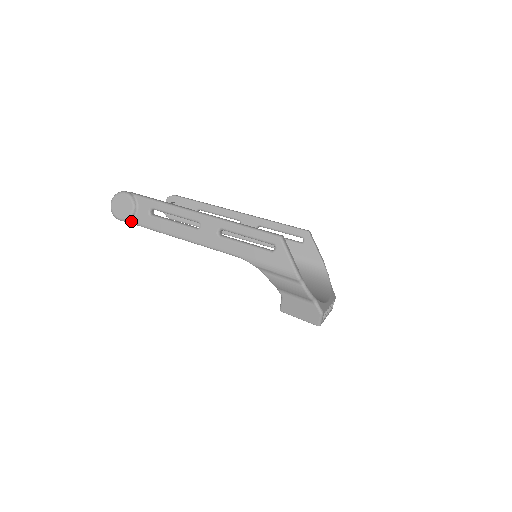
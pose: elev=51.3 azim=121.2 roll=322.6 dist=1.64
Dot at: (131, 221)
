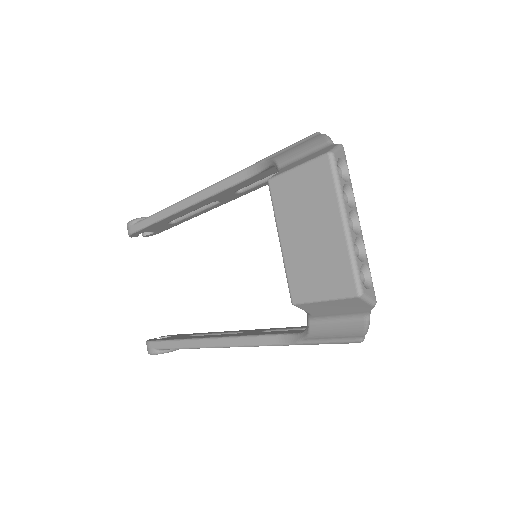
Dot at: (141, 221)
